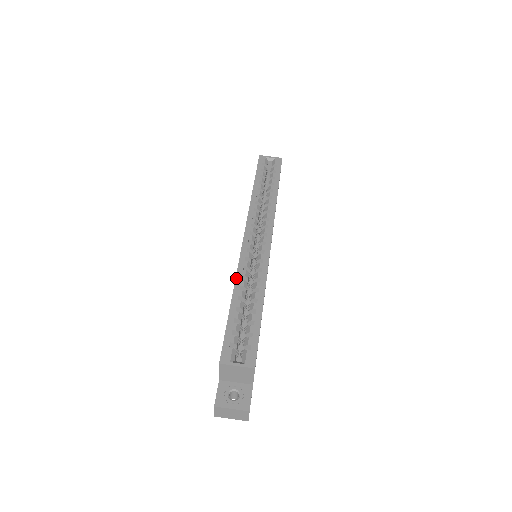
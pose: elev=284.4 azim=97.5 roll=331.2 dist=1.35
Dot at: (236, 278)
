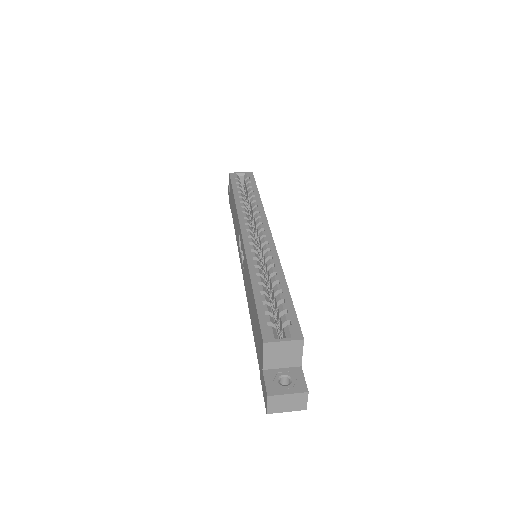
Dot at: (249, 267)
